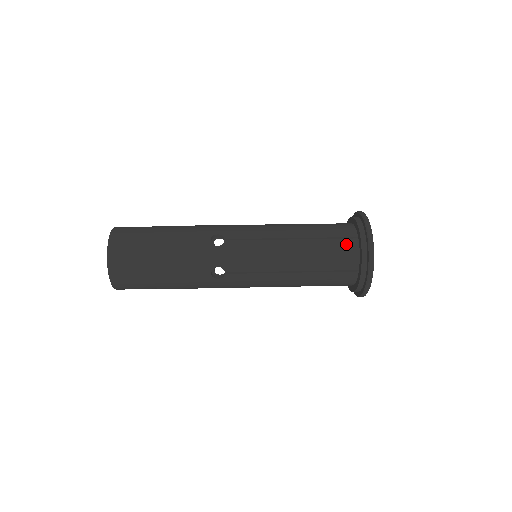
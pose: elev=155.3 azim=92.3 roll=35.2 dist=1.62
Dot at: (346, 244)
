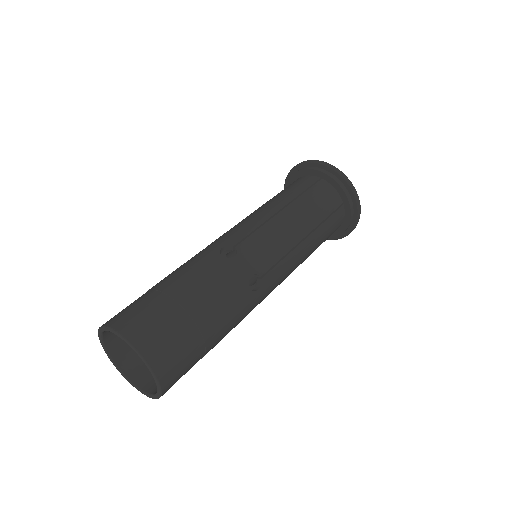
Dot at: (320, 187)
